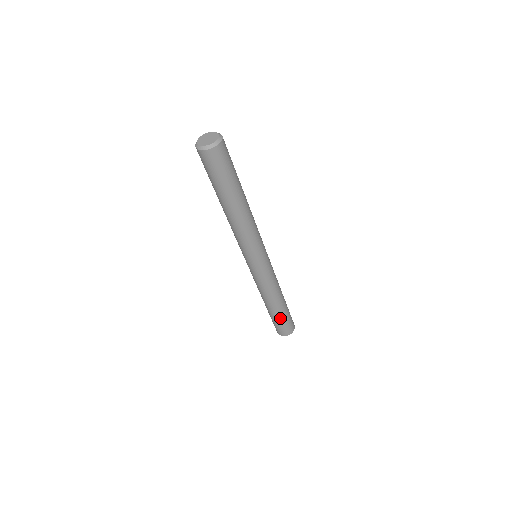
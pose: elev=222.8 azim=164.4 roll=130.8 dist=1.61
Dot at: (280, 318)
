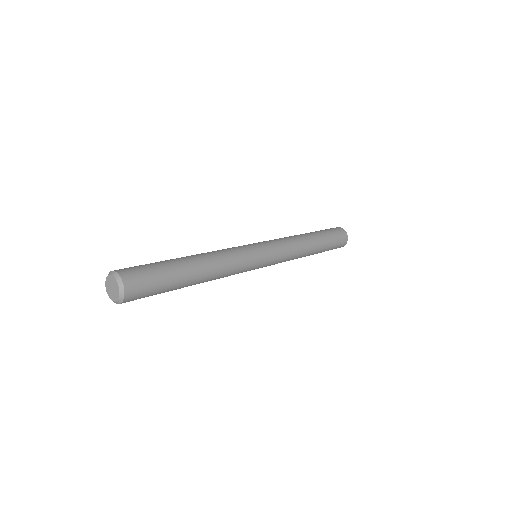
Dot at: occluded
